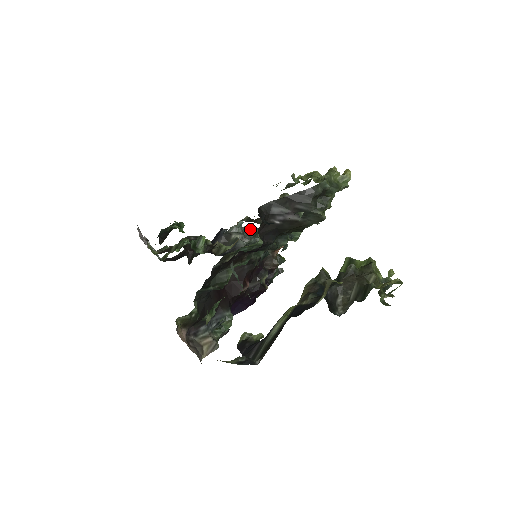
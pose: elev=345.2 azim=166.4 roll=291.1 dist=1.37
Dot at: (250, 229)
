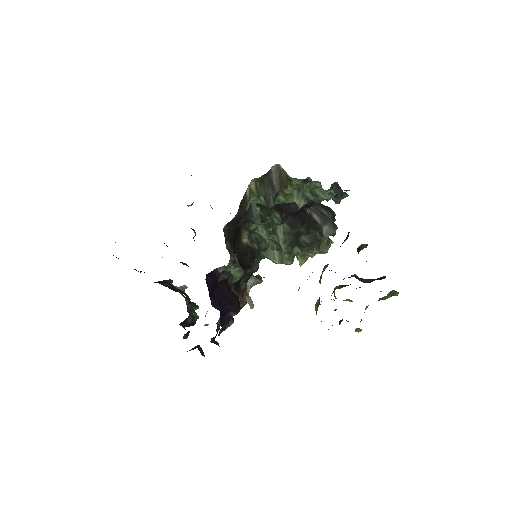
Dot at: occluded
